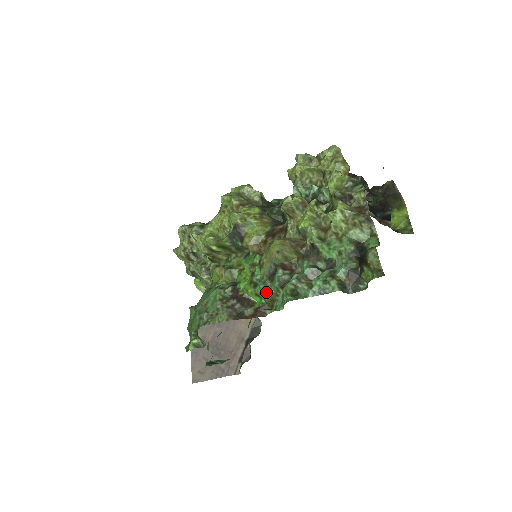
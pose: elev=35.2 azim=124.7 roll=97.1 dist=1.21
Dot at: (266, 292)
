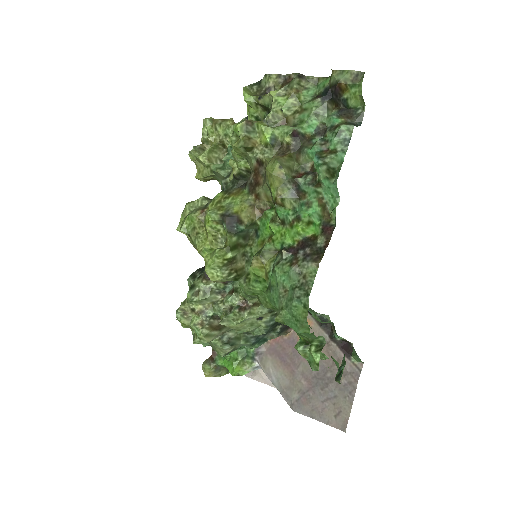
Dot at: (312, 207)
